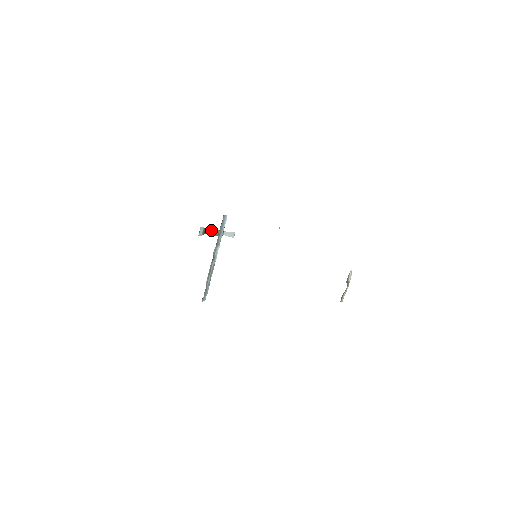
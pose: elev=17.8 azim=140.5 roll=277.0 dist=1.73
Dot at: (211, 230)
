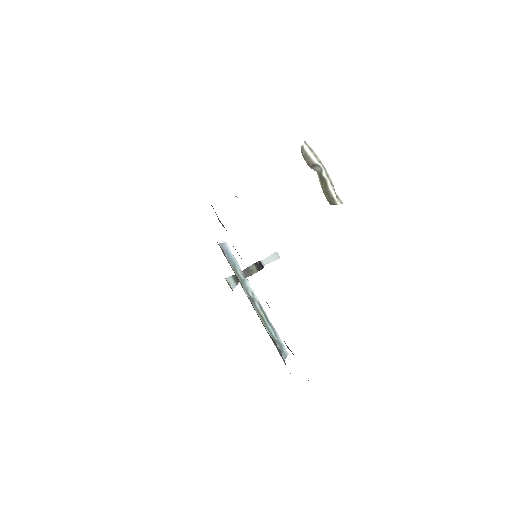
Dot at: (243, 272)
